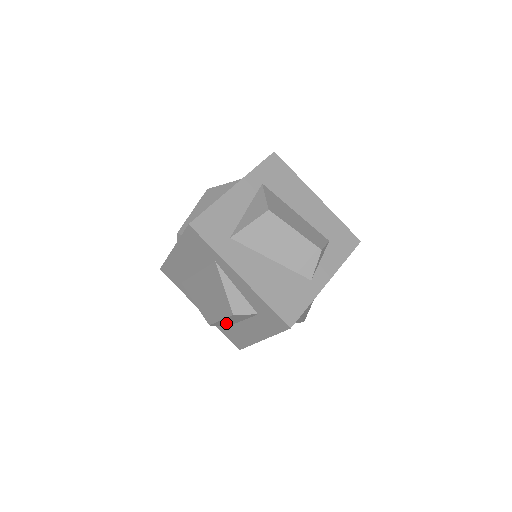
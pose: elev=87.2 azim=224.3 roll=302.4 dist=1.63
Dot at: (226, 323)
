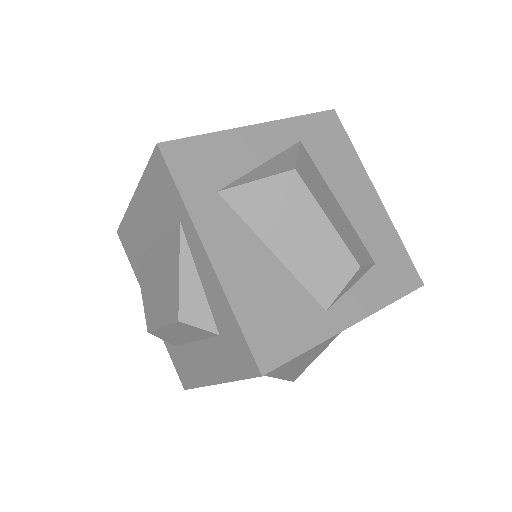
Dot at: (173, 337)
